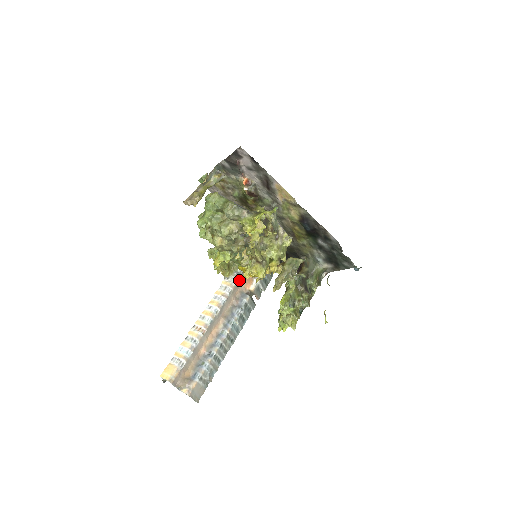
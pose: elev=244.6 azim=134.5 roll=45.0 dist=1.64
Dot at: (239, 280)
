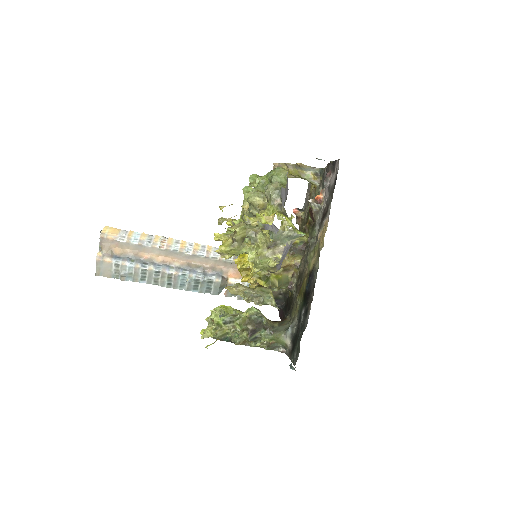
Dot at: (232, 262)
